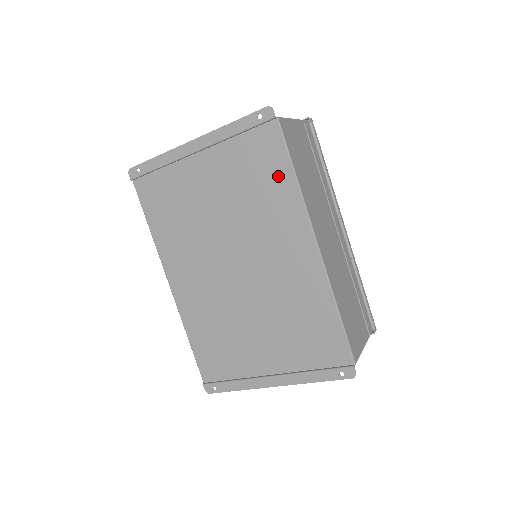
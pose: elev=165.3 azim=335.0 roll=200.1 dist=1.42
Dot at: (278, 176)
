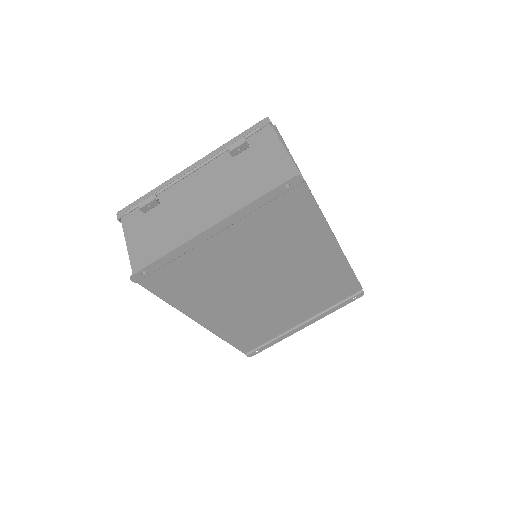
Dot at: (305, 219)
